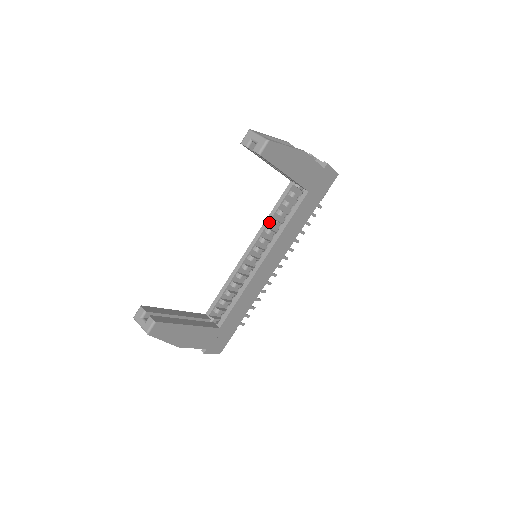
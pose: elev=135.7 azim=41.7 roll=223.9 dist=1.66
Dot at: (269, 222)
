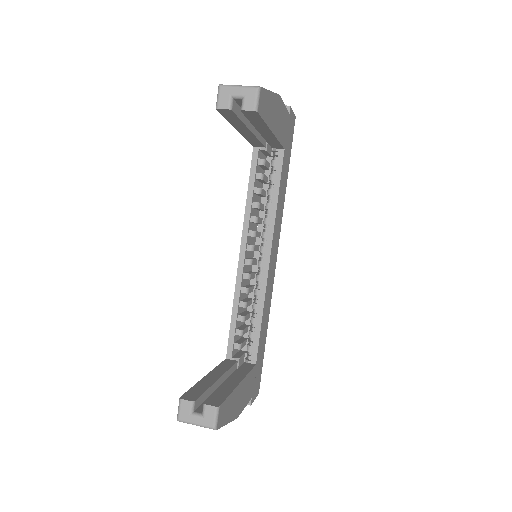
Dot at: (251, 208)
